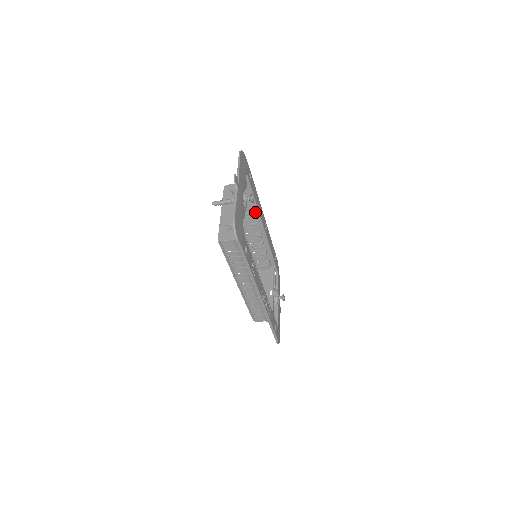
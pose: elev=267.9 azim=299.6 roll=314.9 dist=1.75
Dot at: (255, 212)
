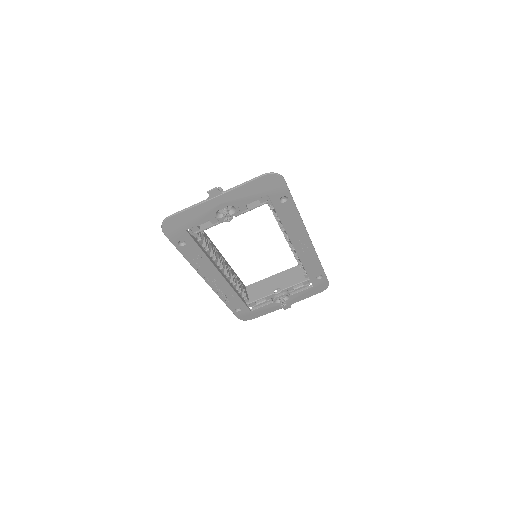
Dot at: occluded
